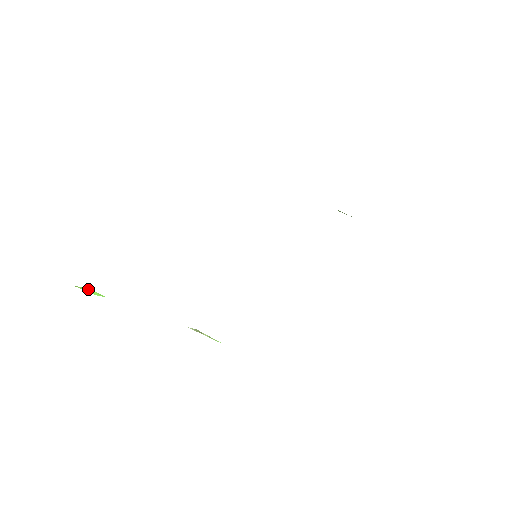
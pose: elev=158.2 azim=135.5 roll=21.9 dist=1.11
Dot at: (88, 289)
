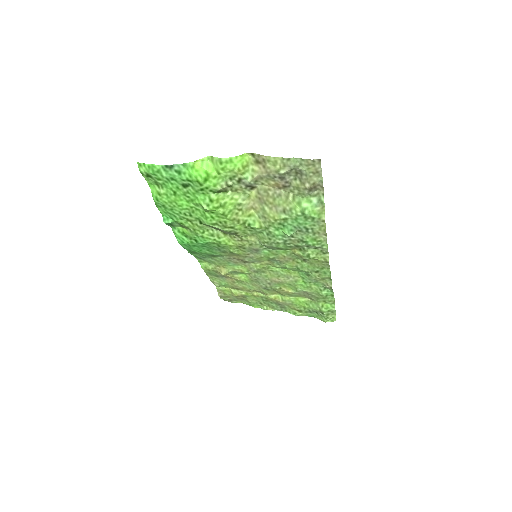
Dot at: (207, 163)
